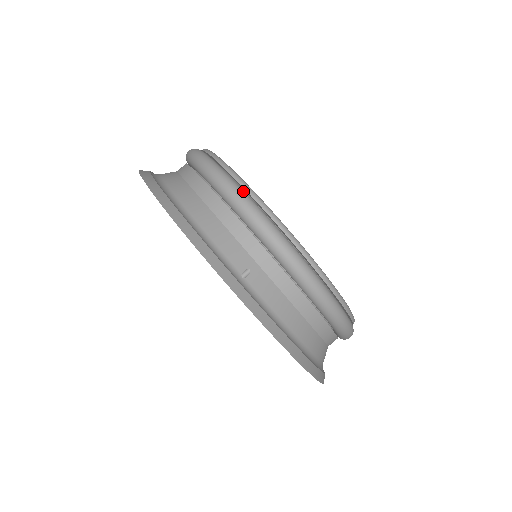
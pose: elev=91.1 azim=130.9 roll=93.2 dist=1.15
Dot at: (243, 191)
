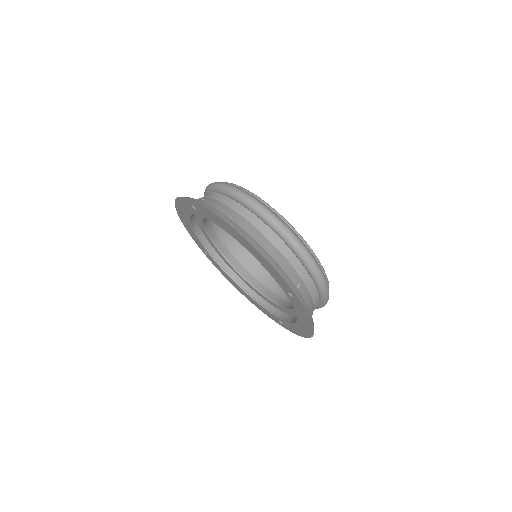
Dot at: (295, 234)
